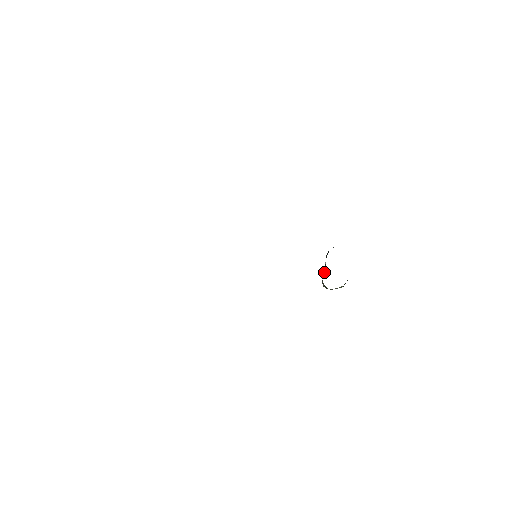
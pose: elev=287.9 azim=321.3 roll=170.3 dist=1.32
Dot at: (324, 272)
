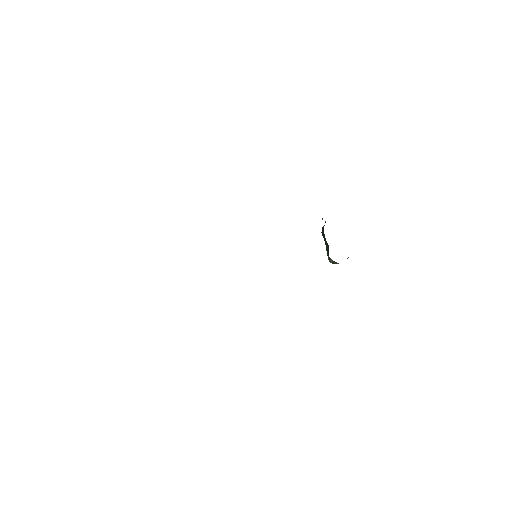
Dot at: (326, 249)
